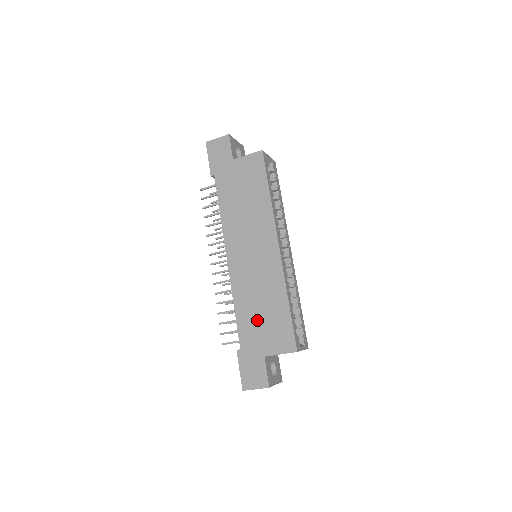
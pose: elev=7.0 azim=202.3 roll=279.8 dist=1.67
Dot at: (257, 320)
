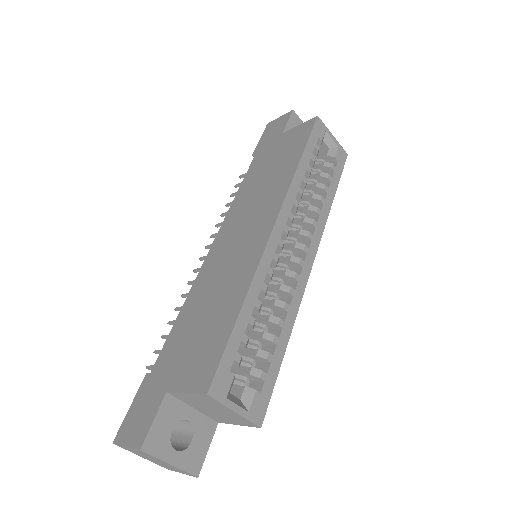
Dot at: (192, 330)
